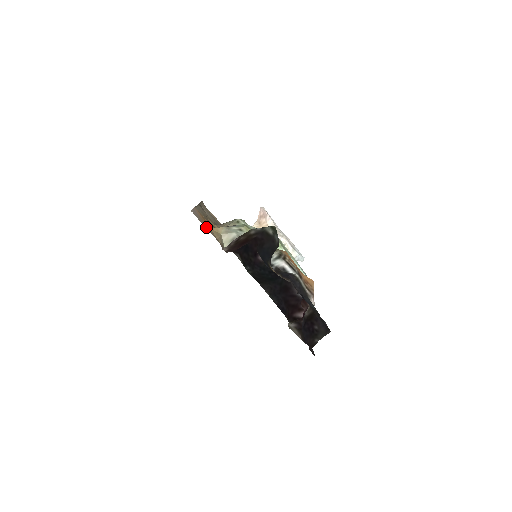
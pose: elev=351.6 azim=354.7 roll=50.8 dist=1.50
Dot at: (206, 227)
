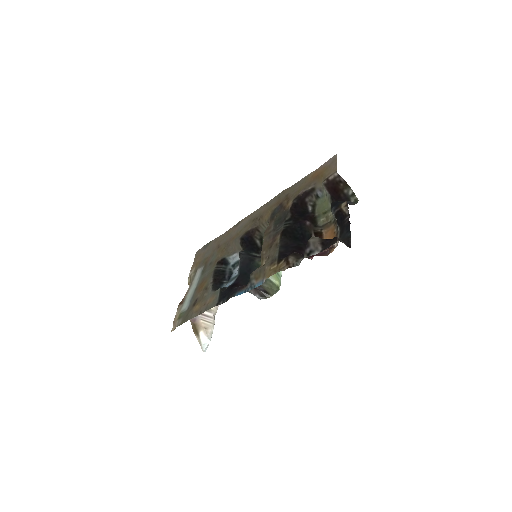
Dot at: (333, 165)
